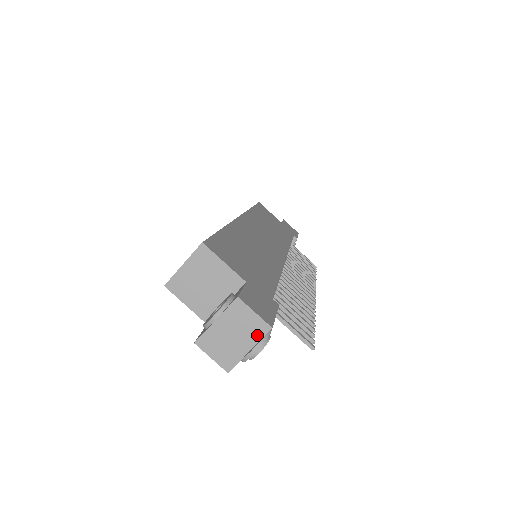
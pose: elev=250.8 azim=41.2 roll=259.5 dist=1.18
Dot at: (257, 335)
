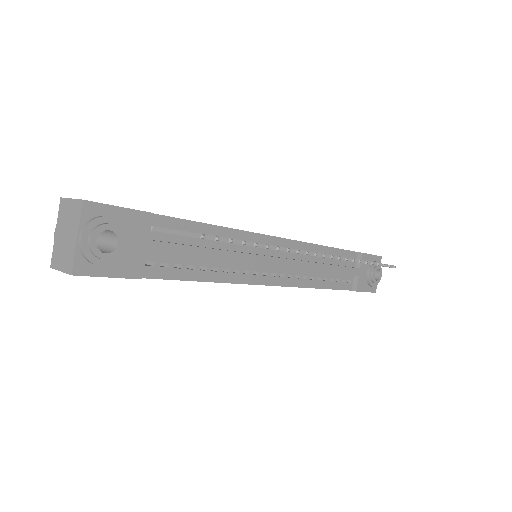
Dot at: (77, 217)
